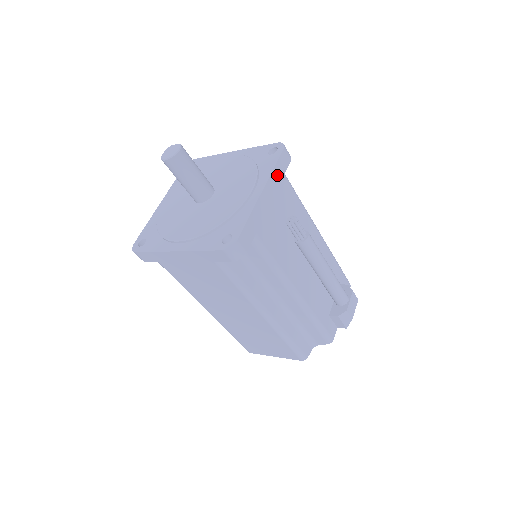
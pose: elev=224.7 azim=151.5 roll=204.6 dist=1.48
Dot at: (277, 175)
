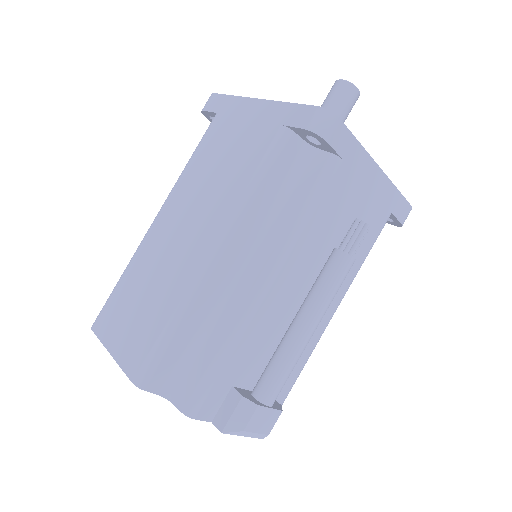
Dot at: (391, 198)
